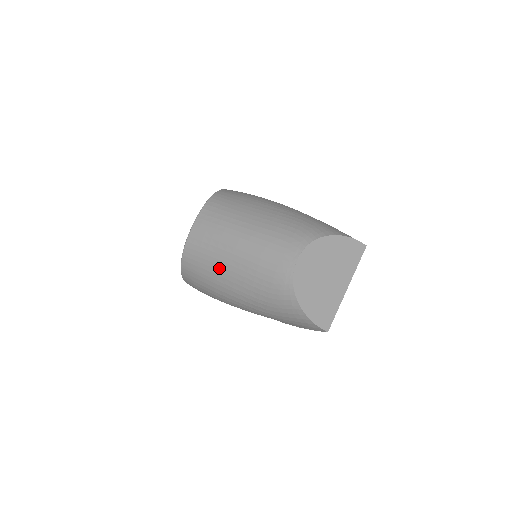
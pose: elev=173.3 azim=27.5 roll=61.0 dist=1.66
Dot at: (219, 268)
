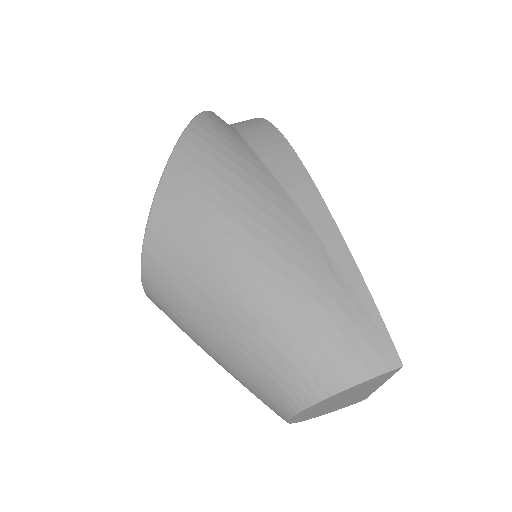
Dot at: occluded
